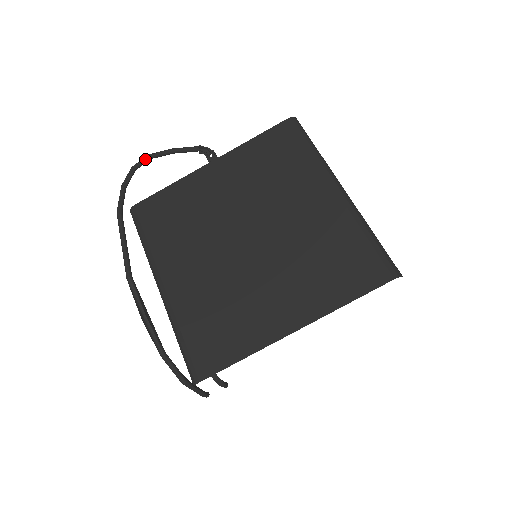
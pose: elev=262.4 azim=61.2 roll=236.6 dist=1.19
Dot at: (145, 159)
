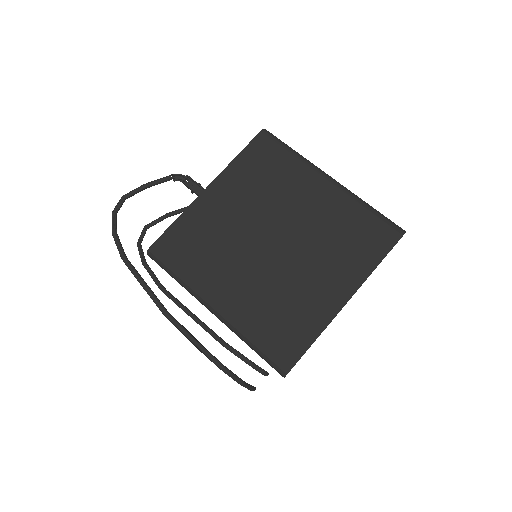
Dot at: (121, 201)
